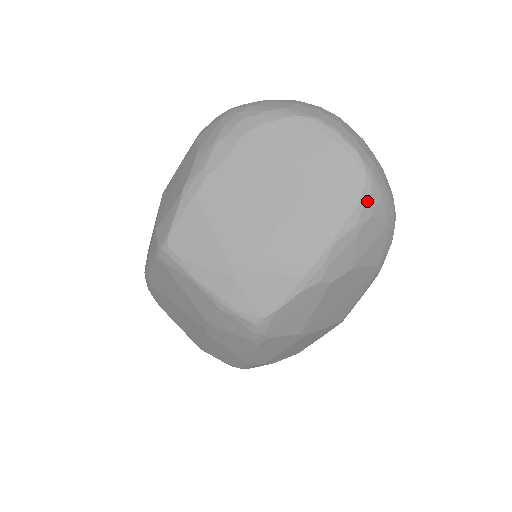
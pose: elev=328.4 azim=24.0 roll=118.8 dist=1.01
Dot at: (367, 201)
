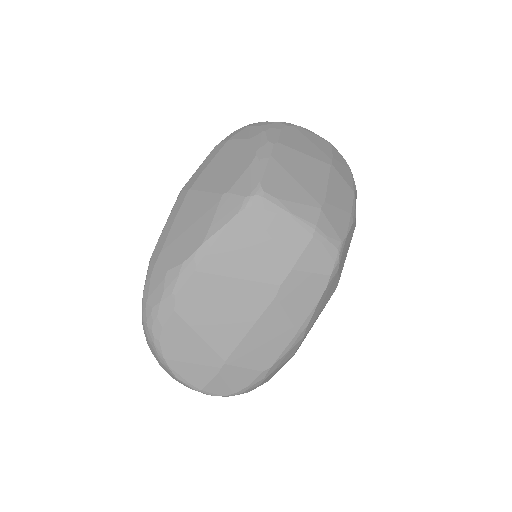
Dot at: occluded
